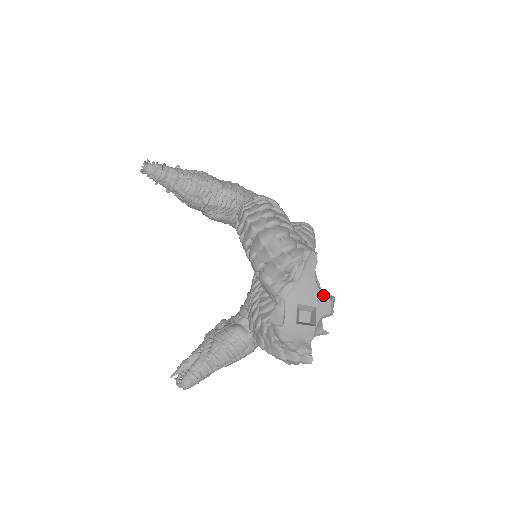
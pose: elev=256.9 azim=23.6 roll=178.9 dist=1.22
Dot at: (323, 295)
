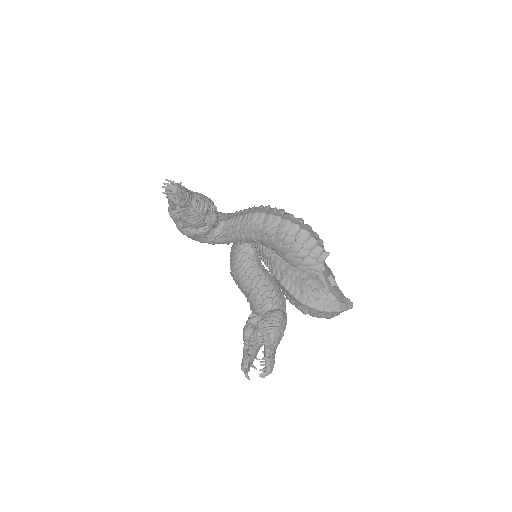
Dot at: (328, 267)
